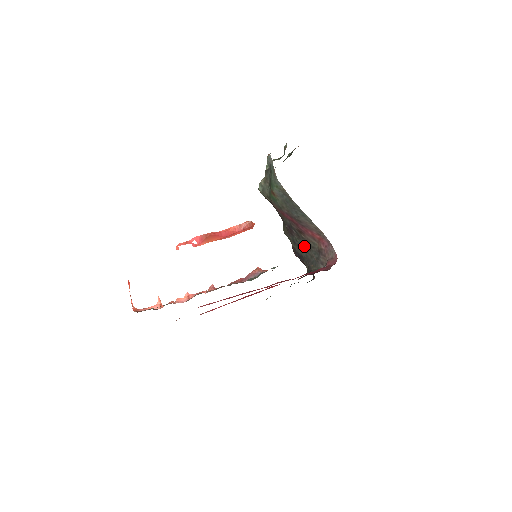
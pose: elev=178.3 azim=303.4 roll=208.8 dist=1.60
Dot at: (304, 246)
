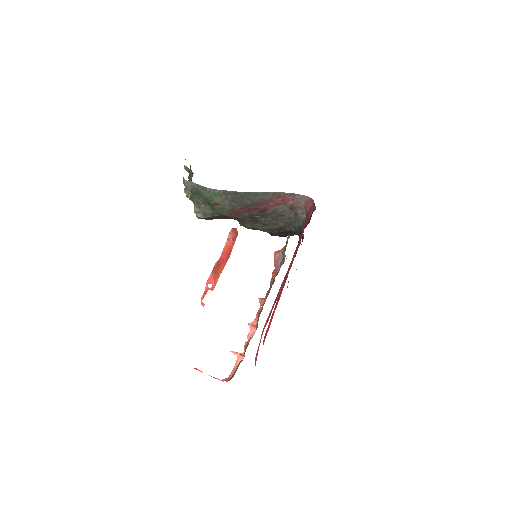
Dot at: (276, 218)
